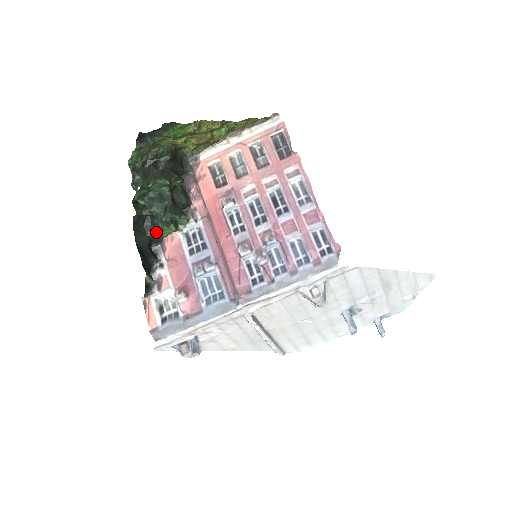
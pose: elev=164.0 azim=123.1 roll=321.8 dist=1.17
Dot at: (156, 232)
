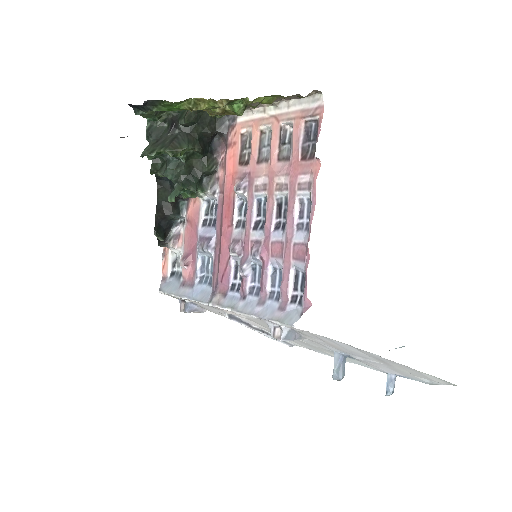
Dot at: occluded
